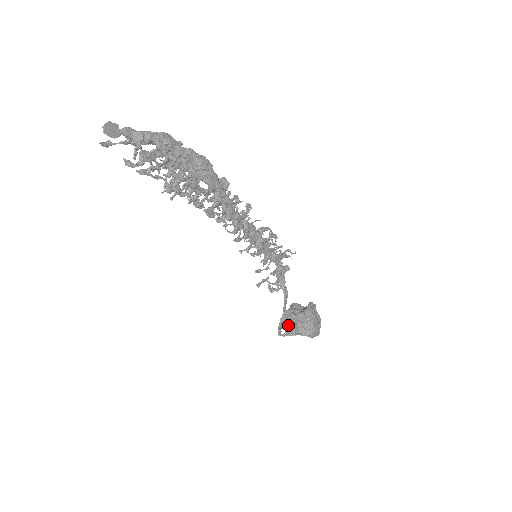
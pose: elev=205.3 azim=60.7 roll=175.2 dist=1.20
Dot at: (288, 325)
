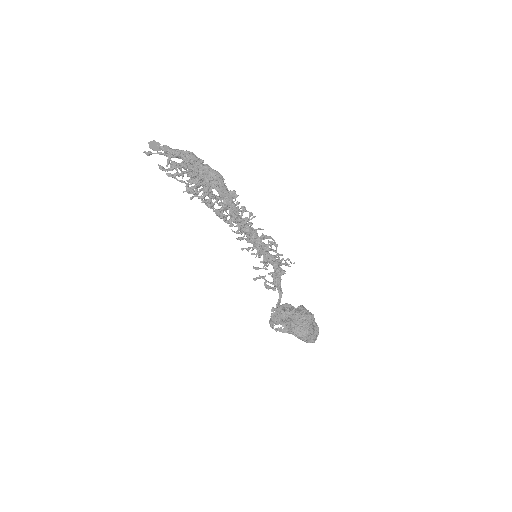
Dot at: (277, 318)
